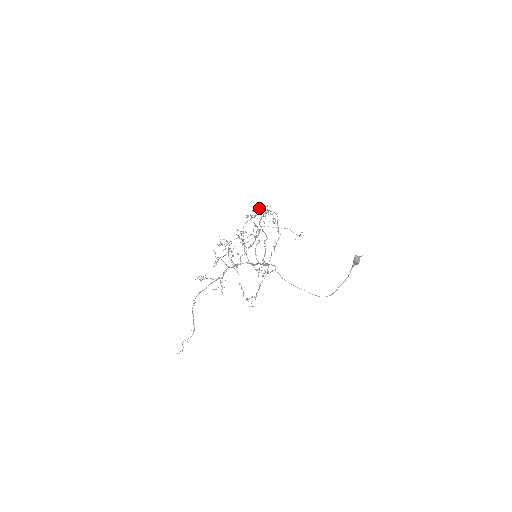
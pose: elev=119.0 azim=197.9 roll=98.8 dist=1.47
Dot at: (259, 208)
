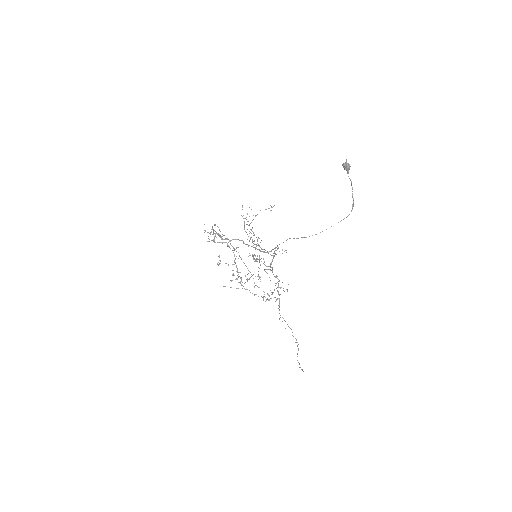
Dot at: occluded
